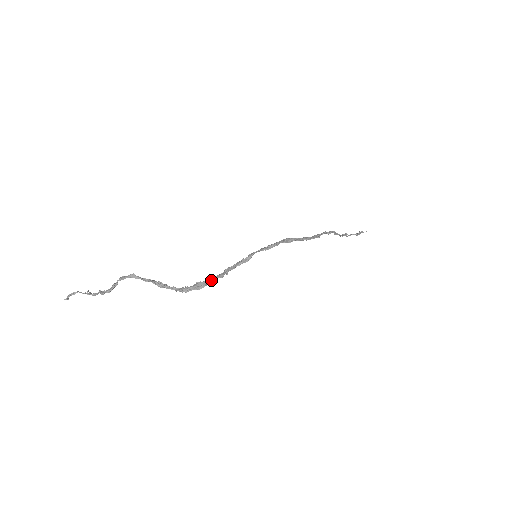
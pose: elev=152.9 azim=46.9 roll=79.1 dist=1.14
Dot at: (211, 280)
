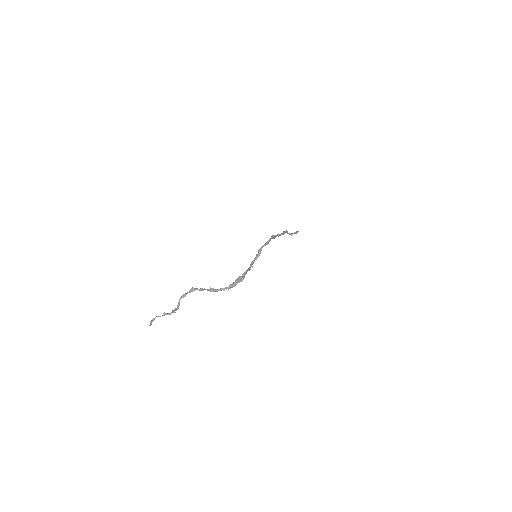
Dot at: (246, 273)
